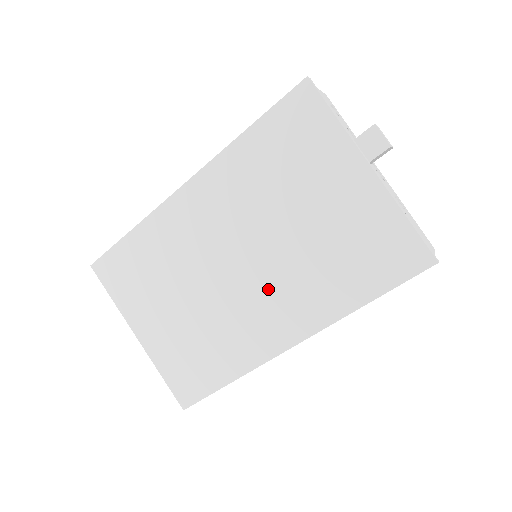
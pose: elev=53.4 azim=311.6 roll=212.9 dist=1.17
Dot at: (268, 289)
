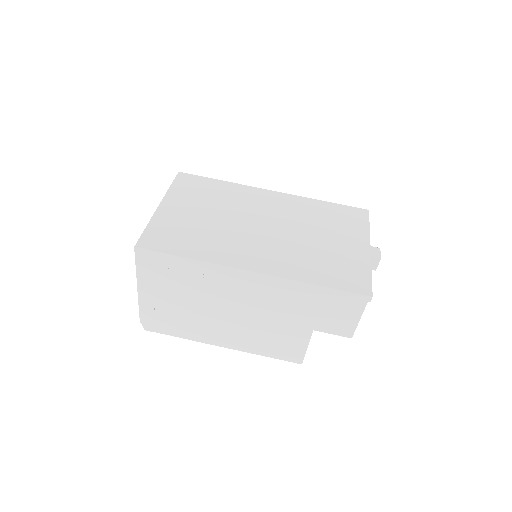
Dot at: (269, 244)
